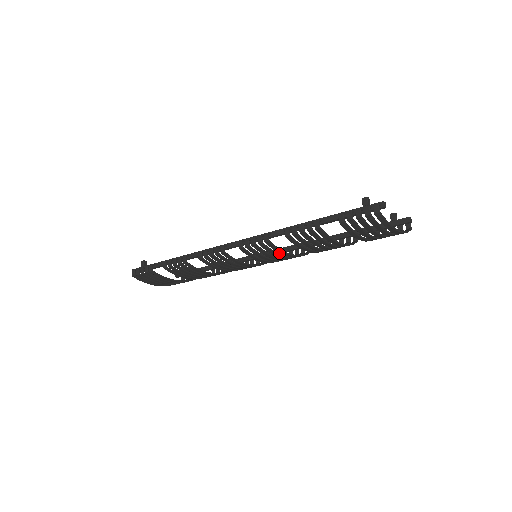
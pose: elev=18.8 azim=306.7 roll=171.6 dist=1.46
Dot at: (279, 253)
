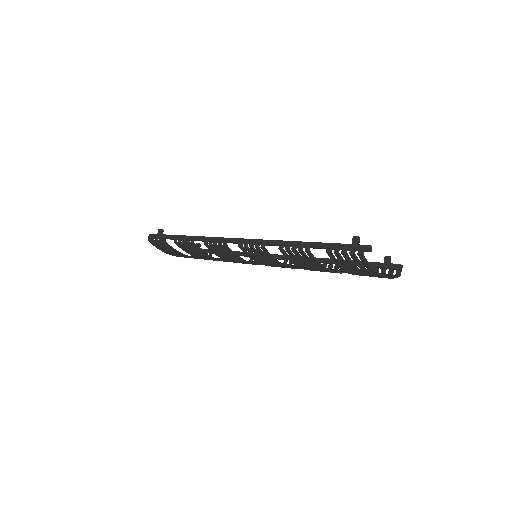
Dot at: (280, 259)
